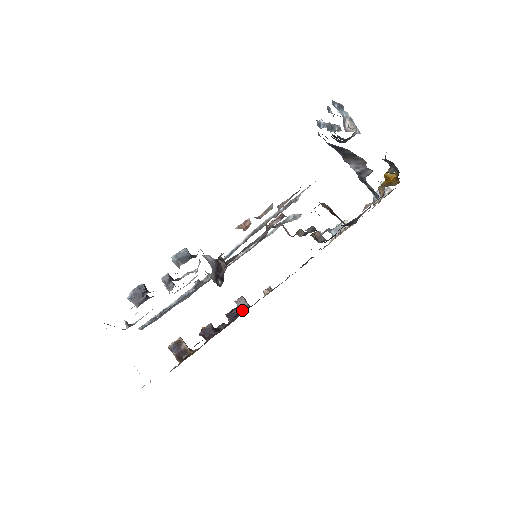
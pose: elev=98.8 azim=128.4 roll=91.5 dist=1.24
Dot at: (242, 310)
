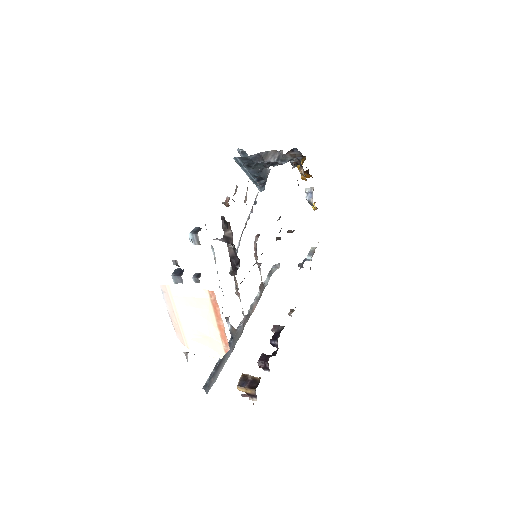
Dot at: (281, 330)
